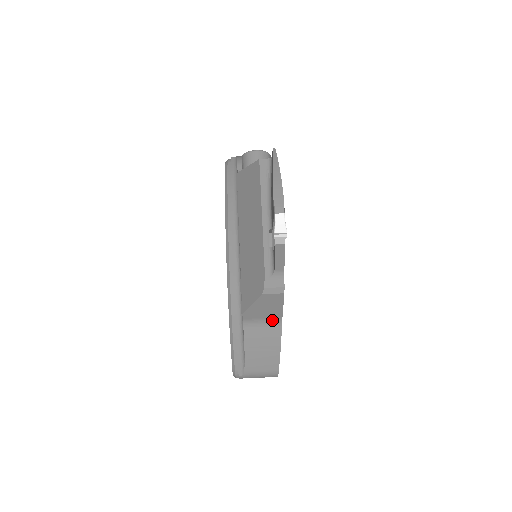
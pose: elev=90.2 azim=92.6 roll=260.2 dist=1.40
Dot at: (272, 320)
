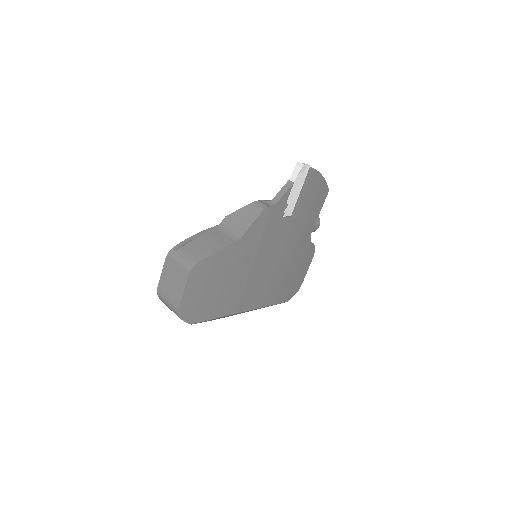
Dot at: (235, 234)
